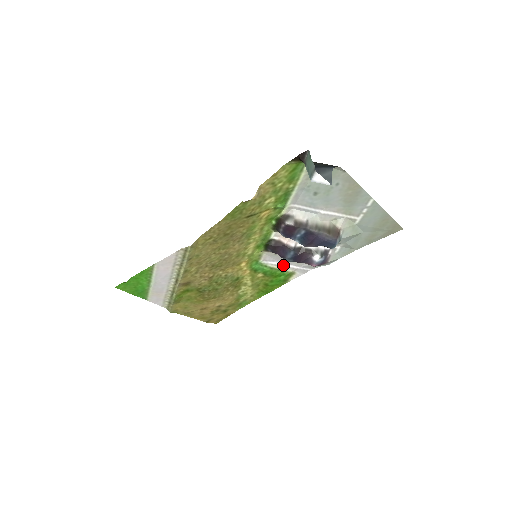
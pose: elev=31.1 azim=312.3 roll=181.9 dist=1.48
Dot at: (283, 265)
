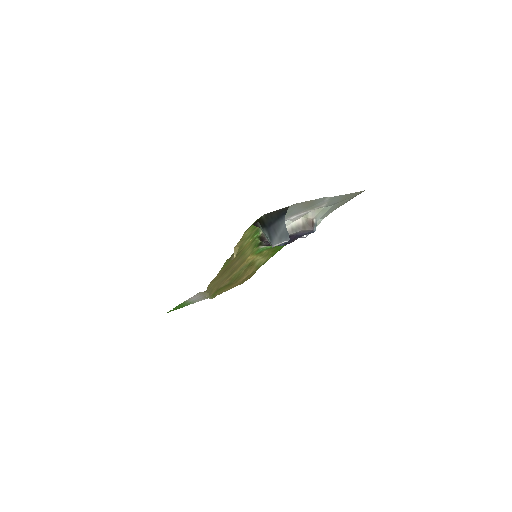
Dot at: occluded
